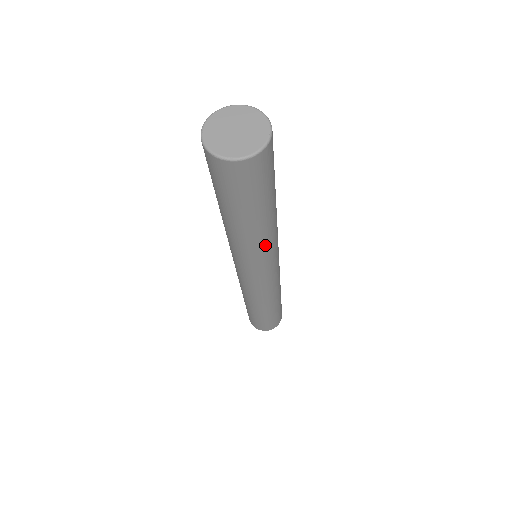
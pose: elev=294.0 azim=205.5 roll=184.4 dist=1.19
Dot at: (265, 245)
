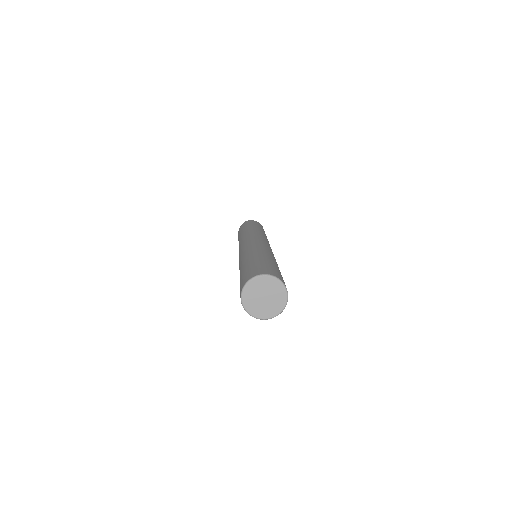
Dot at: occluded
